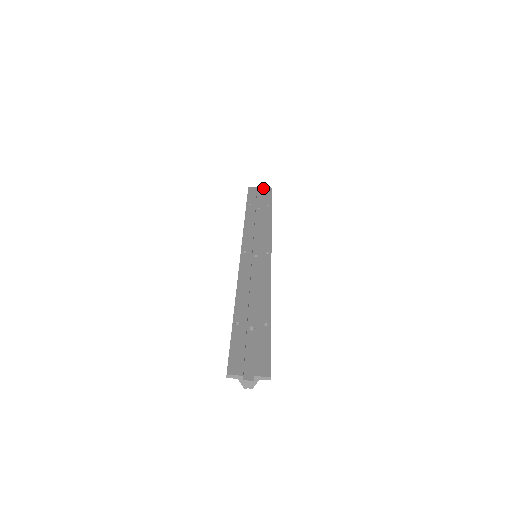
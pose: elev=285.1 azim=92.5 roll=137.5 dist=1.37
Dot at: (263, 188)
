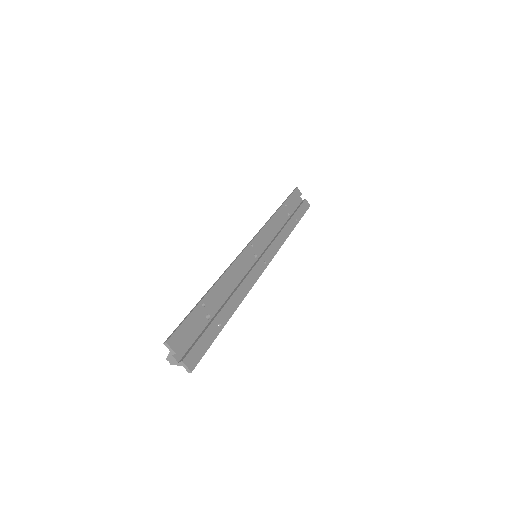
Dot at: (305, 200)
